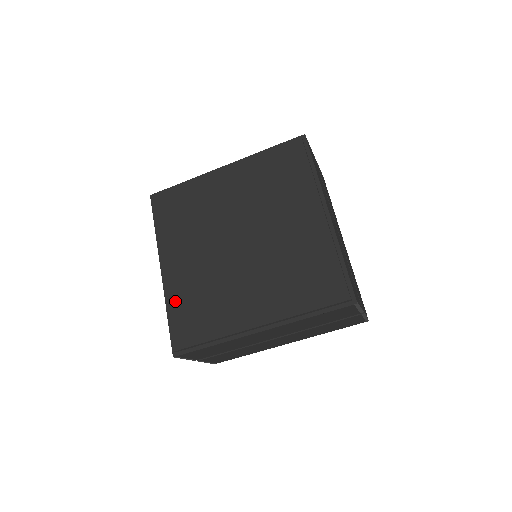
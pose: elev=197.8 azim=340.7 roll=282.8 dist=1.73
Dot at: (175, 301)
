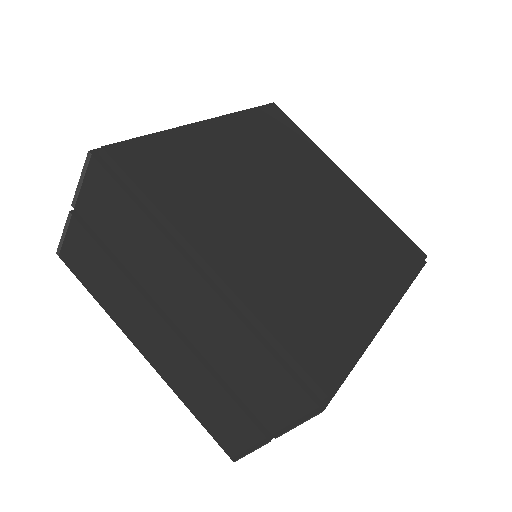
Dot at: (272, 312)
